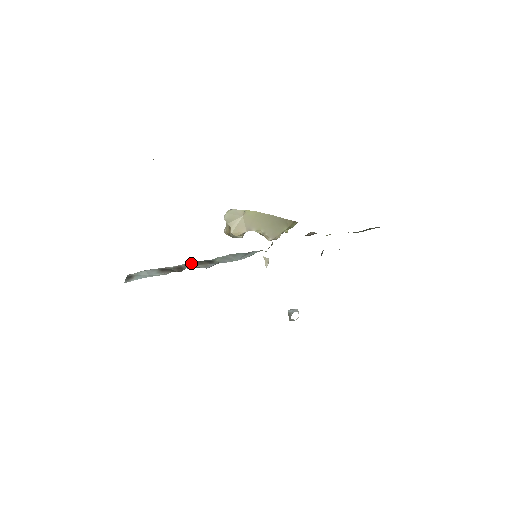
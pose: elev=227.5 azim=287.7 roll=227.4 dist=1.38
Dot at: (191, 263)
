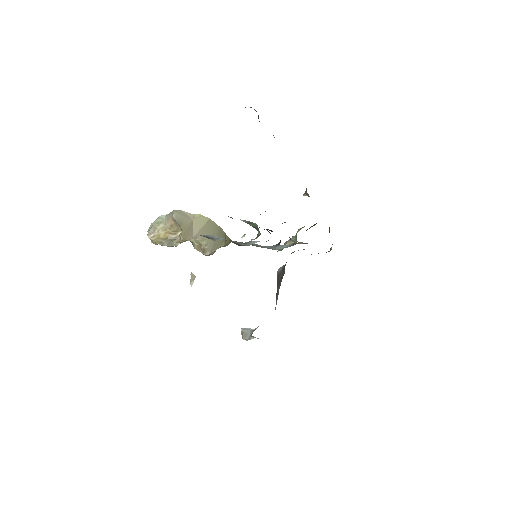
Dot at: occluded
